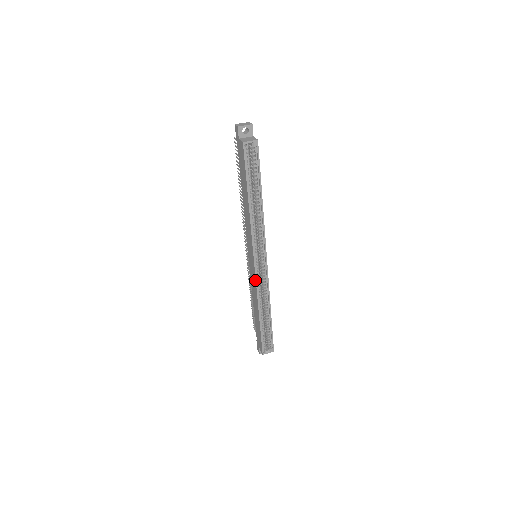
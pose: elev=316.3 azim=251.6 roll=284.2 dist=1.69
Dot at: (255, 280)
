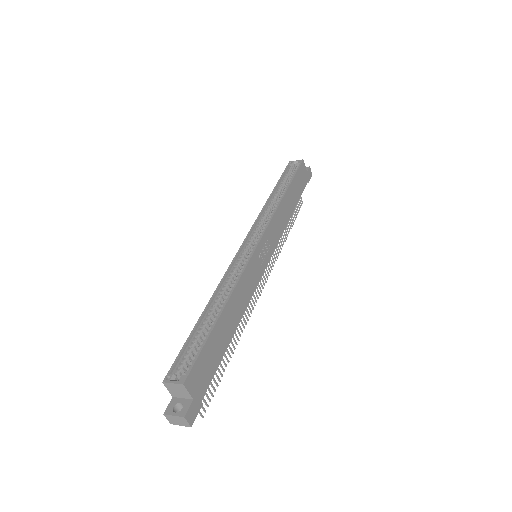
Dot at: (232, 262)
